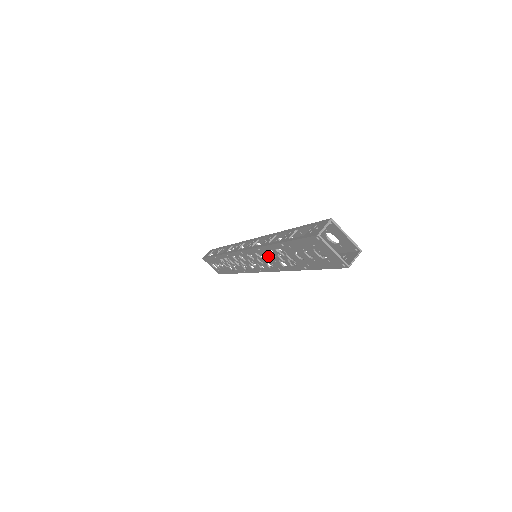
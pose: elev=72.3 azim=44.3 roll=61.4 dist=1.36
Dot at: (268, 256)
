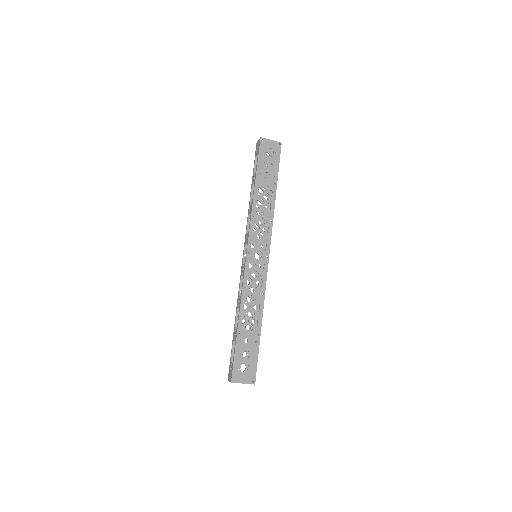
Dot at: occluded
